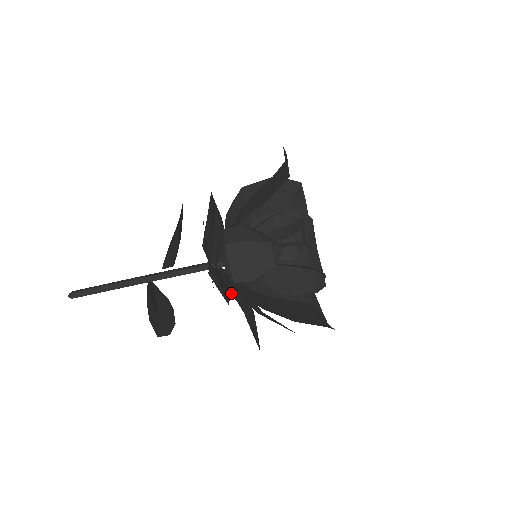
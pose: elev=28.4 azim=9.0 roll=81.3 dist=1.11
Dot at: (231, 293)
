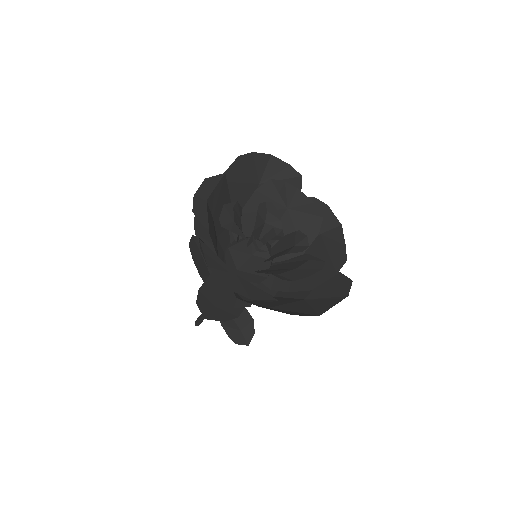
Dot at: occluded
